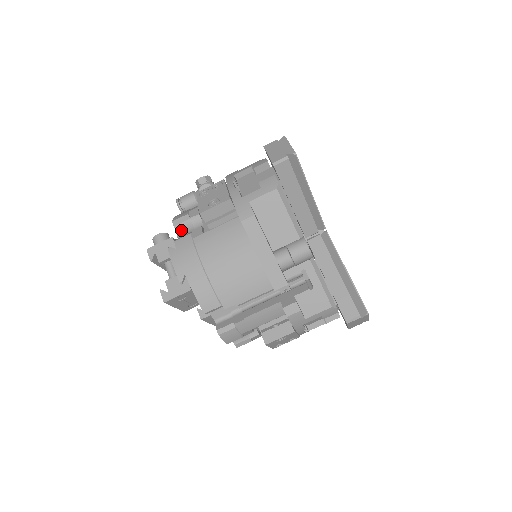
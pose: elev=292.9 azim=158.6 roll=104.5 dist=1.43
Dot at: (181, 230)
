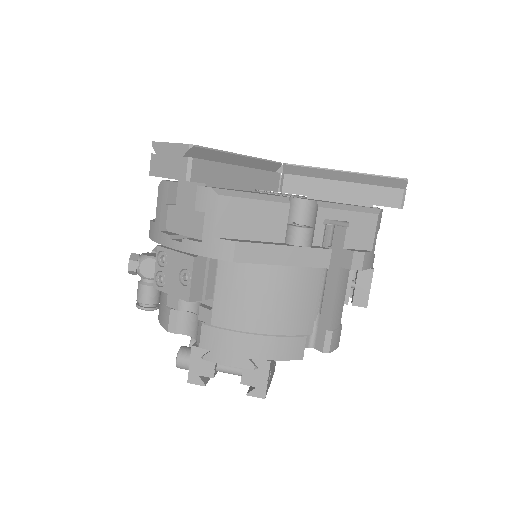
Dot at: (185, 328)
